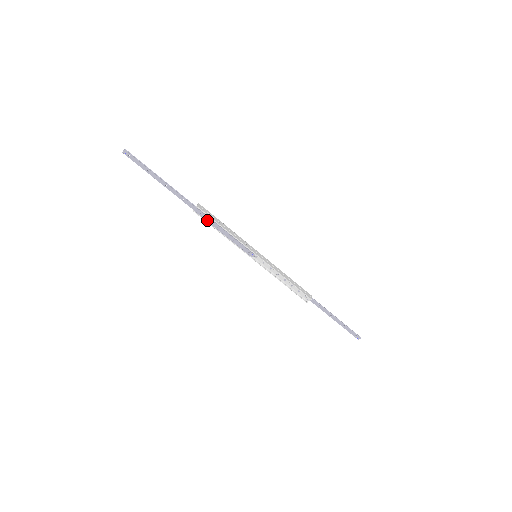
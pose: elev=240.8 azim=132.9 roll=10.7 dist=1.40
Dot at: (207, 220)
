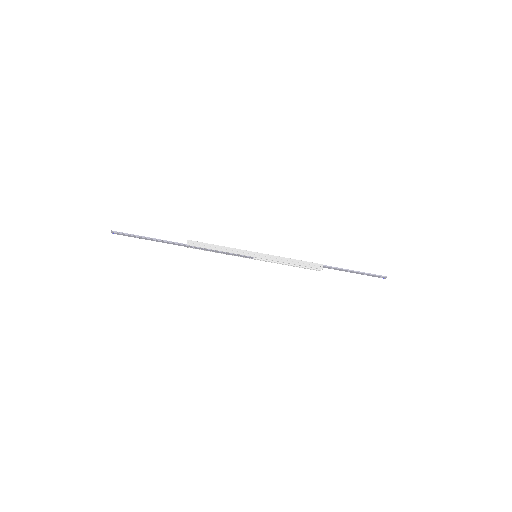
Dot at: (201, 249)
